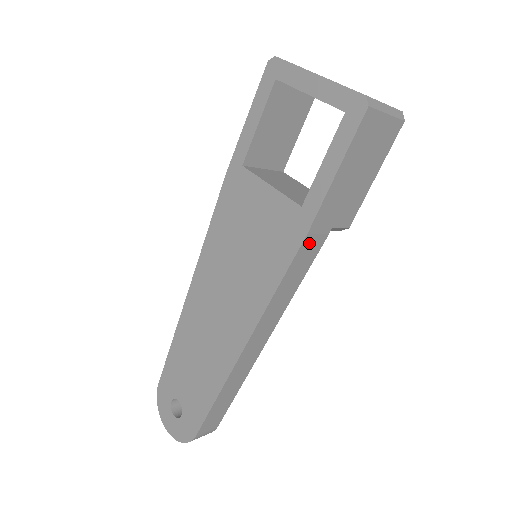
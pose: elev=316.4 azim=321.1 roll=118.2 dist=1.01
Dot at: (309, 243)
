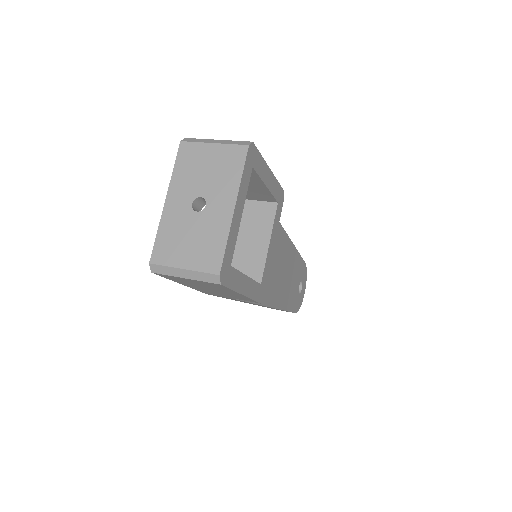
Dot at: (219, 296)
